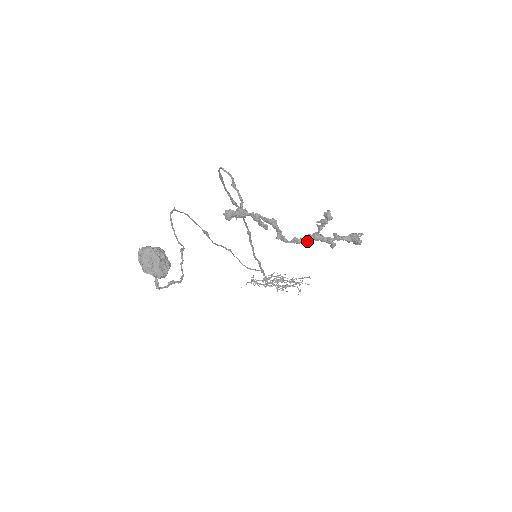
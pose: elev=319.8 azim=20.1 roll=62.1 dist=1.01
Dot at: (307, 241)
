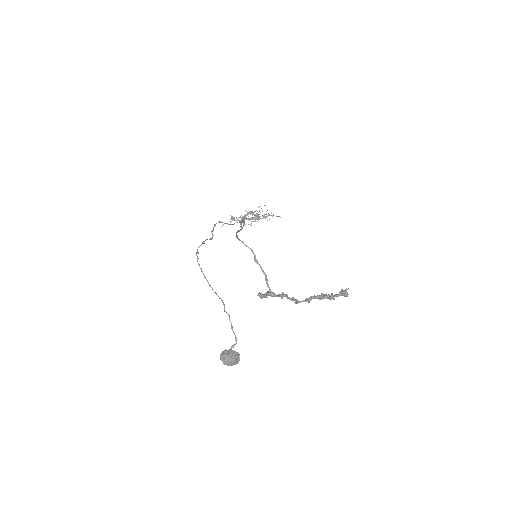
Dot at: (313, 298)
